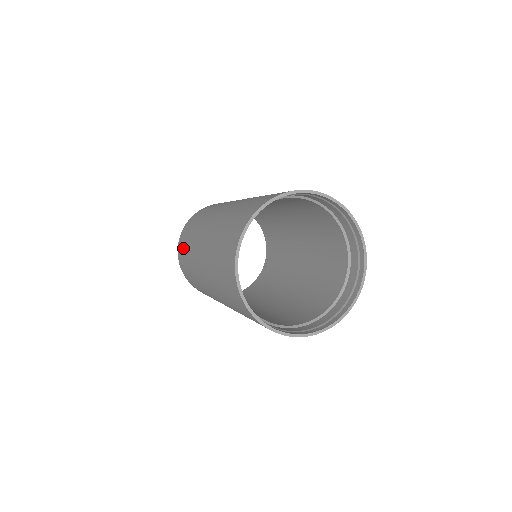
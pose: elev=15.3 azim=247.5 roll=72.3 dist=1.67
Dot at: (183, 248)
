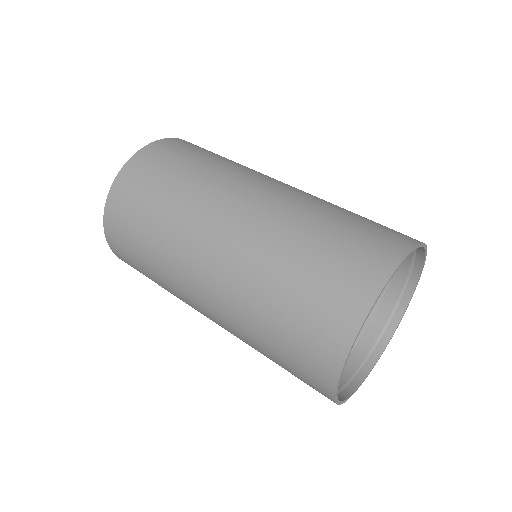
Dot at: (151, 180)
